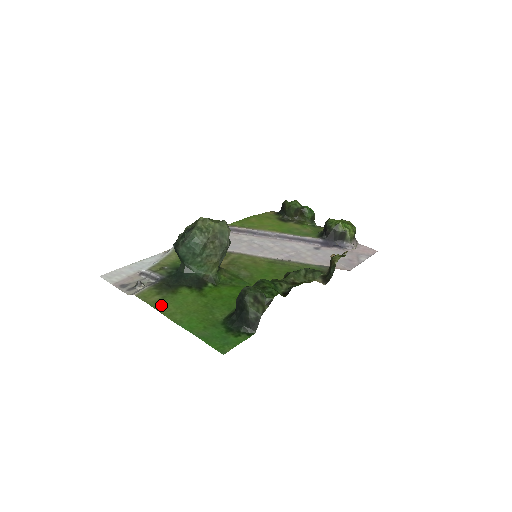
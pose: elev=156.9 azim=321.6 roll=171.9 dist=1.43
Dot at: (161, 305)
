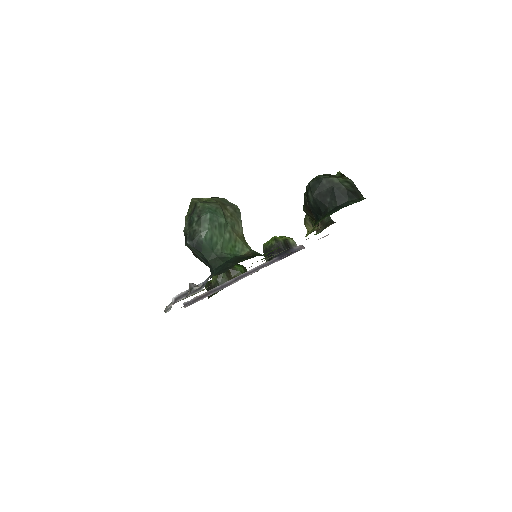
Dot at: occluded
